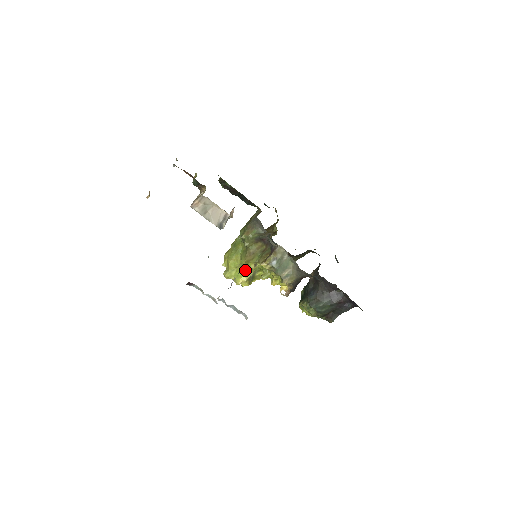
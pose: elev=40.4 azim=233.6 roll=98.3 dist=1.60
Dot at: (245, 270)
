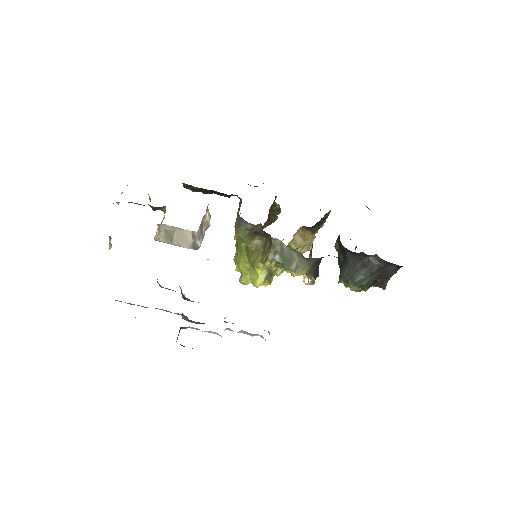
Dot at: (257, 271)
